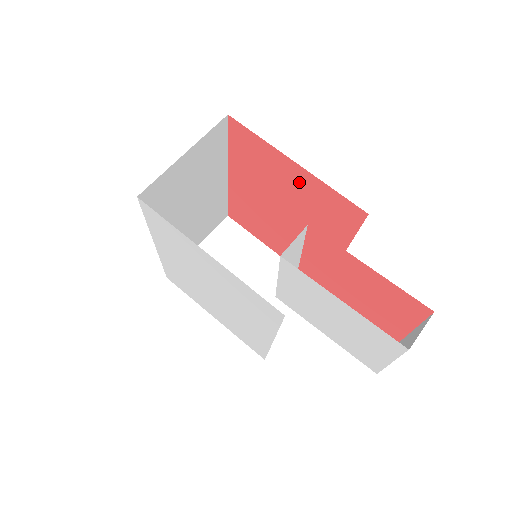
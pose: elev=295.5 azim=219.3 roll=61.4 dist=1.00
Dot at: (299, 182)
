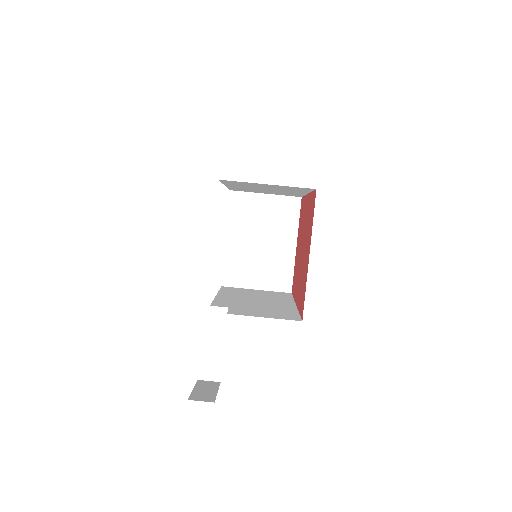
Dot at: occluded
